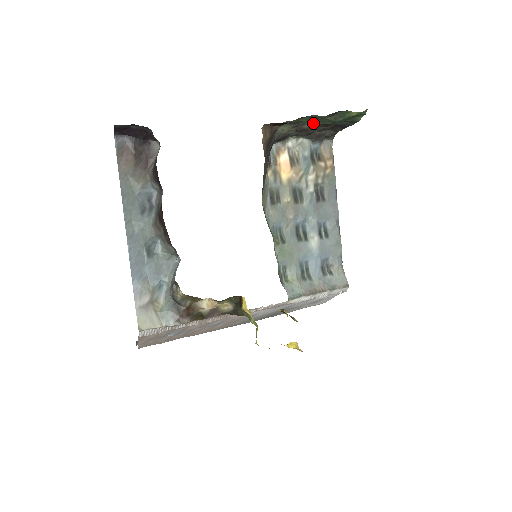
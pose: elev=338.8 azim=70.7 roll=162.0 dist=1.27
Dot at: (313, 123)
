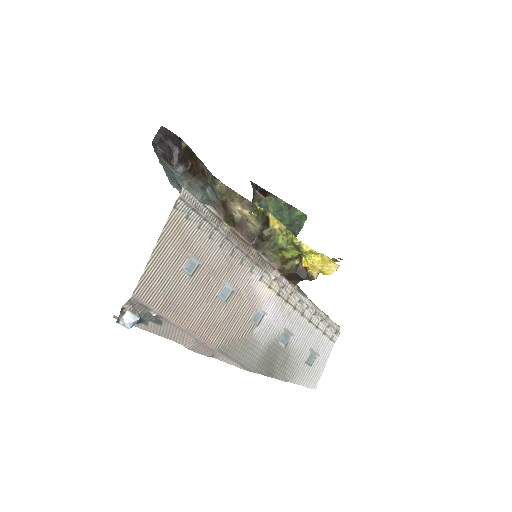
Dot at: (274, 216)
